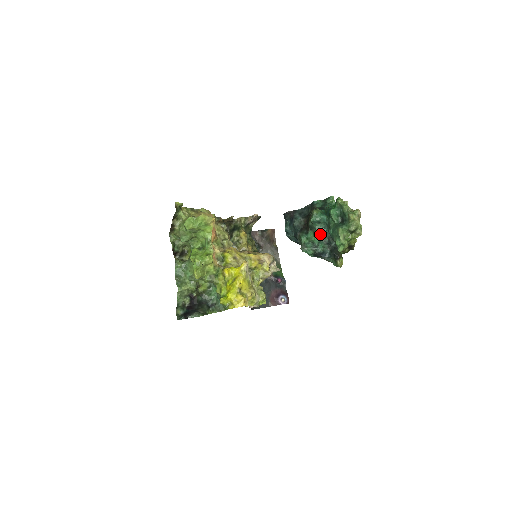
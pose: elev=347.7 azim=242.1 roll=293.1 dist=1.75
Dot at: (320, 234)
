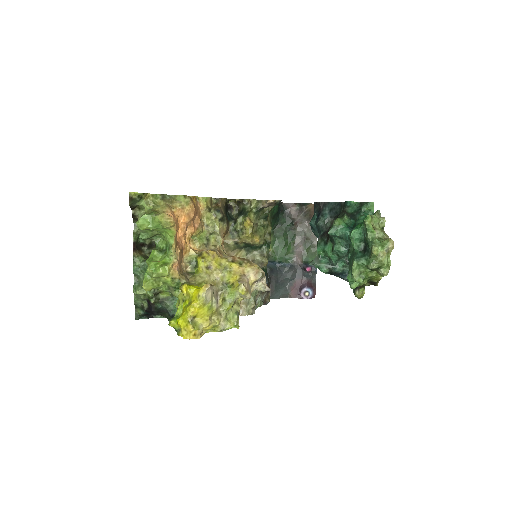
Dot at: (339, 252)
